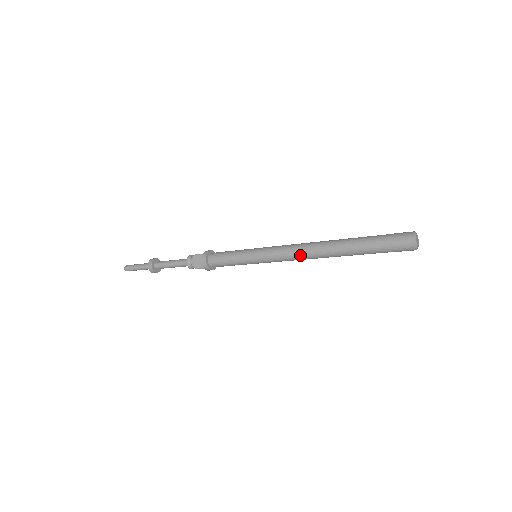
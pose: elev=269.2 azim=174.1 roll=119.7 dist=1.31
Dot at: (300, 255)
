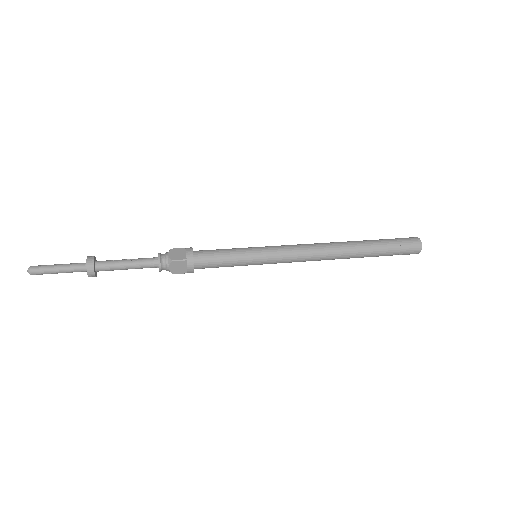
Dot at: (314, 260)
